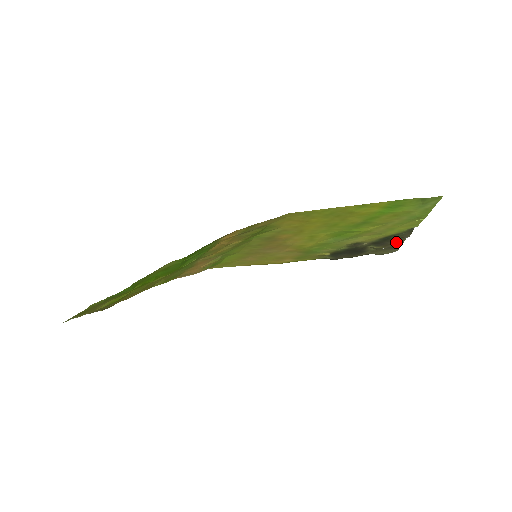
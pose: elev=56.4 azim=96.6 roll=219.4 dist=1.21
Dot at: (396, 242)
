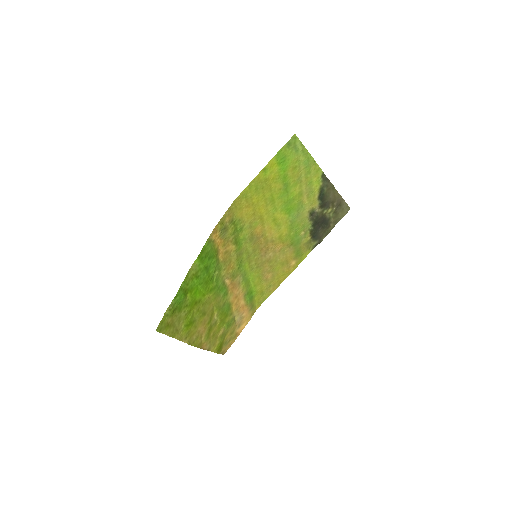
Dot at: (335, 197)
